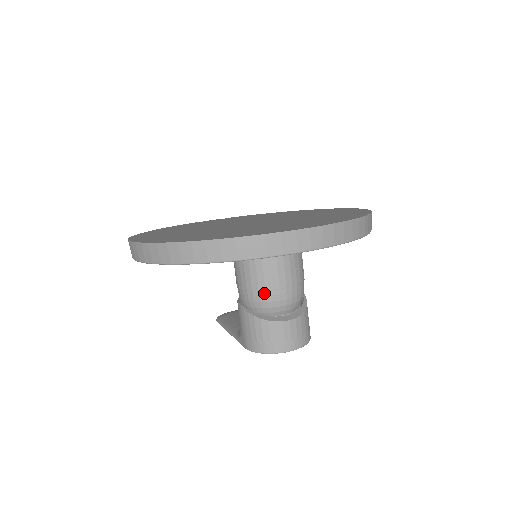
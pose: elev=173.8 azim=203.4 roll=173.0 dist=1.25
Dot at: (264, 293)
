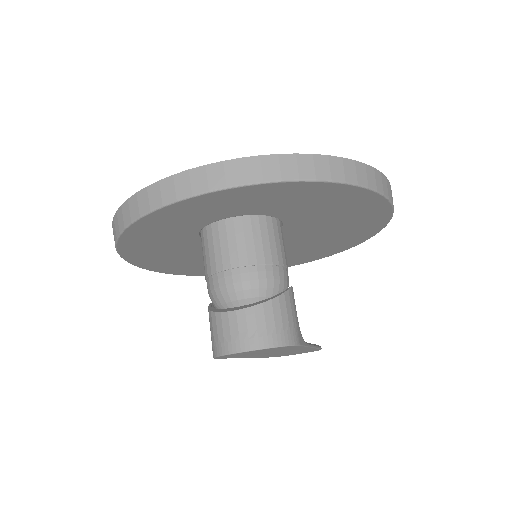
Dot at: (212, 278)
